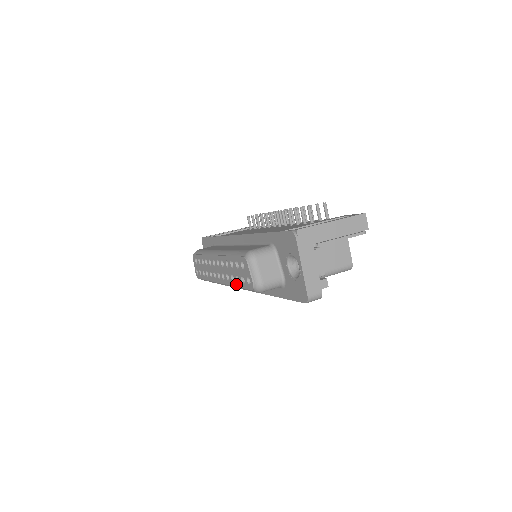
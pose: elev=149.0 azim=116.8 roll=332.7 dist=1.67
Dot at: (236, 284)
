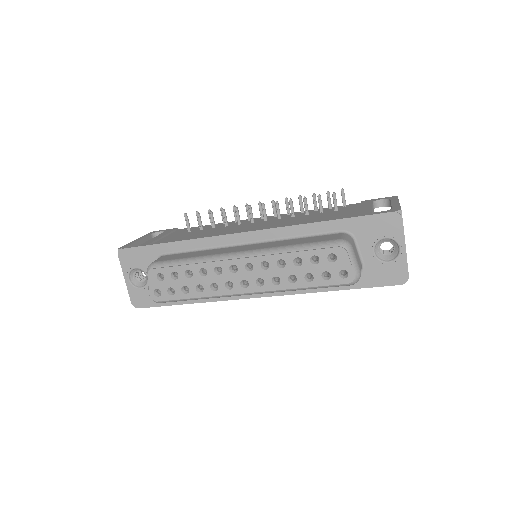
Dot at: (302, 284)
